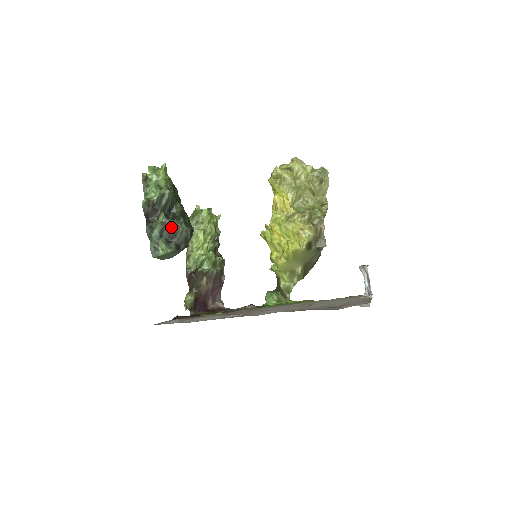
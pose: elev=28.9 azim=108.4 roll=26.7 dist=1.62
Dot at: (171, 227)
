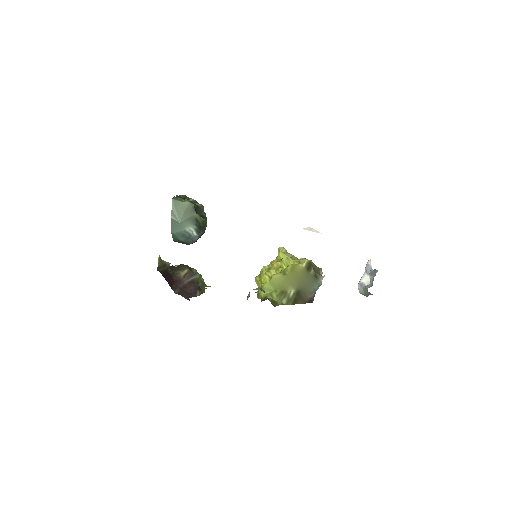
Dot at: (196, 206)
